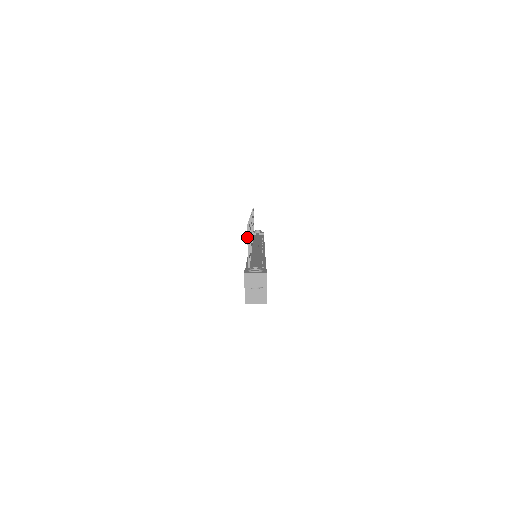
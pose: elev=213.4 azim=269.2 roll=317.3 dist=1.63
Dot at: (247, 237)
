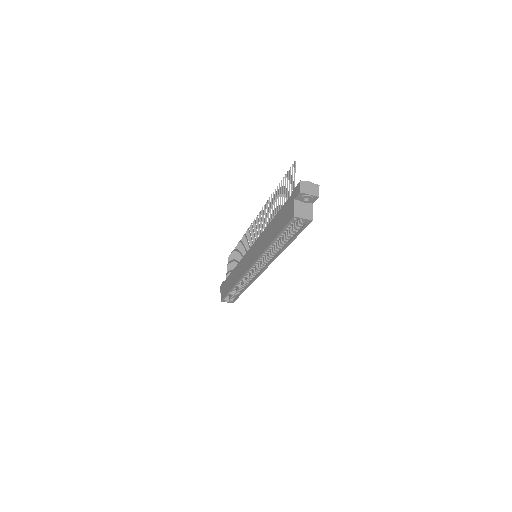
Dot at: (294, 169)
